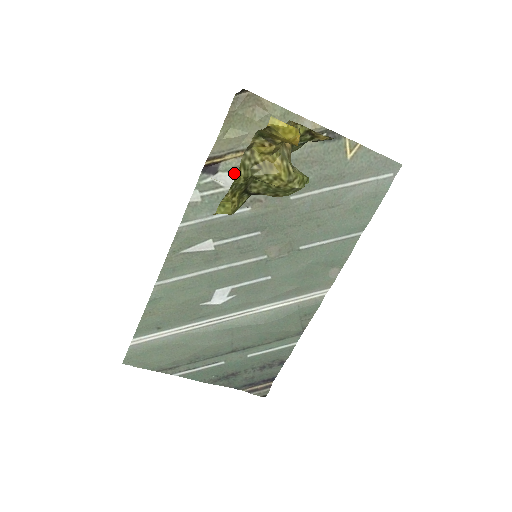
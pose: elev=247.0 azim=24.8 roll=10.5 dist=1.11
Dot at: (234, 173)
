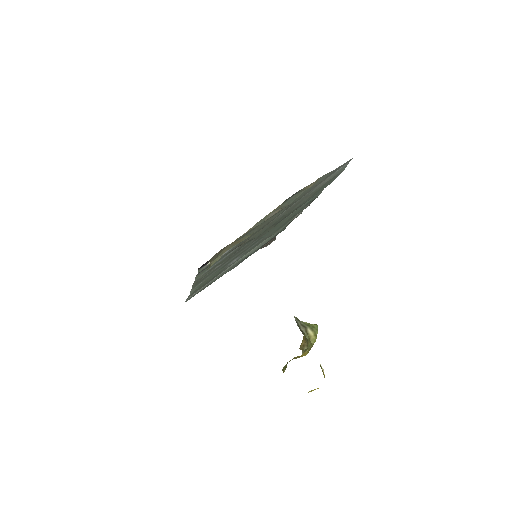
Dot at: occluded
